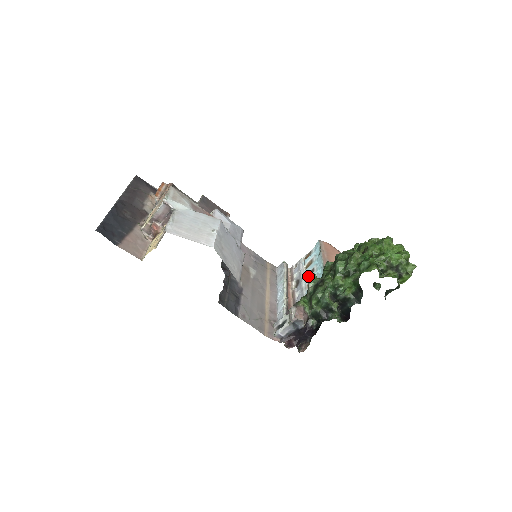
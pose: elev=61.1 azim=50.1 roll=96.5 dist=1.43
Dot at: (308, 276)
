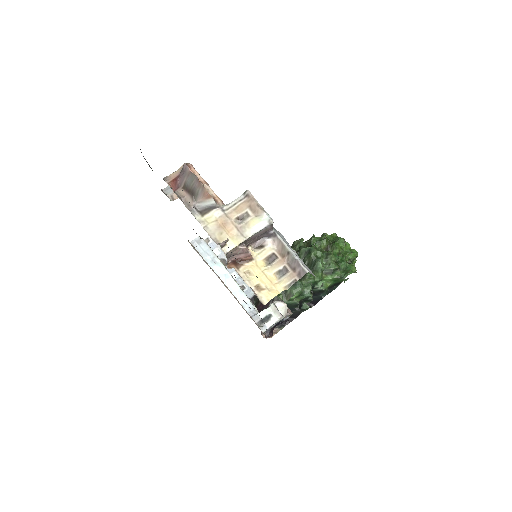
Dot at: occluded
